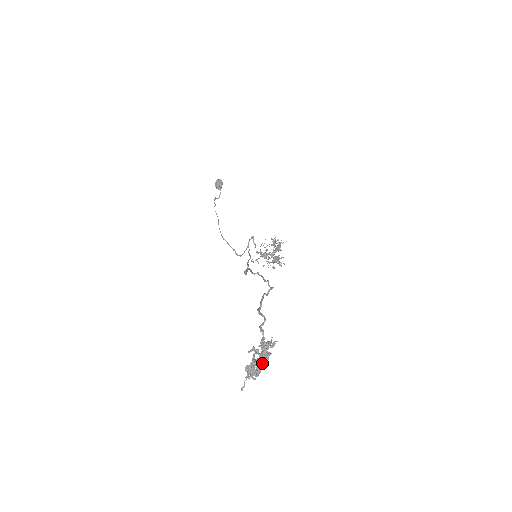
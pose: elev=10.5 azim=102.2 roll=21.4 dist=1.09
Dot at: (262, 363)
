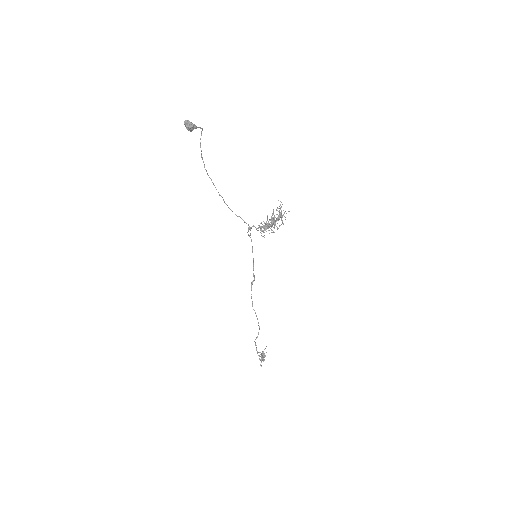
Dot at: occluded
